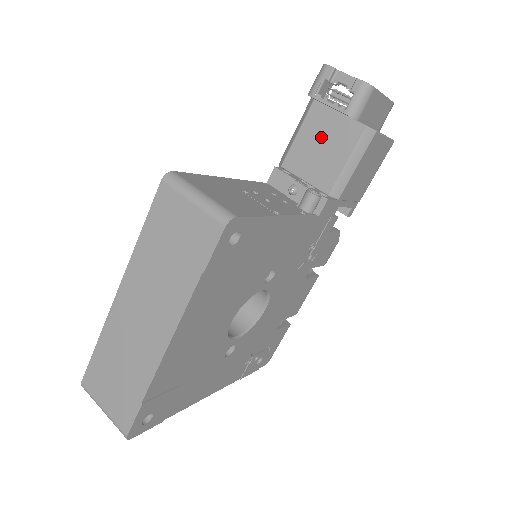
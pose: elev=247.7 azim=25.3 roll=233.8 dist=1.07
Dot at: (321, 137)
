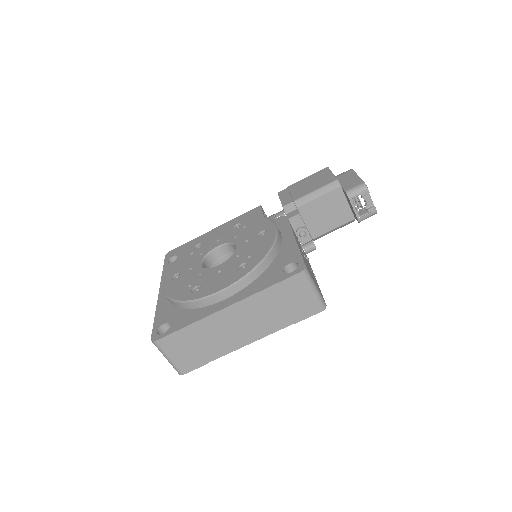
Dot at: (330, 208)
